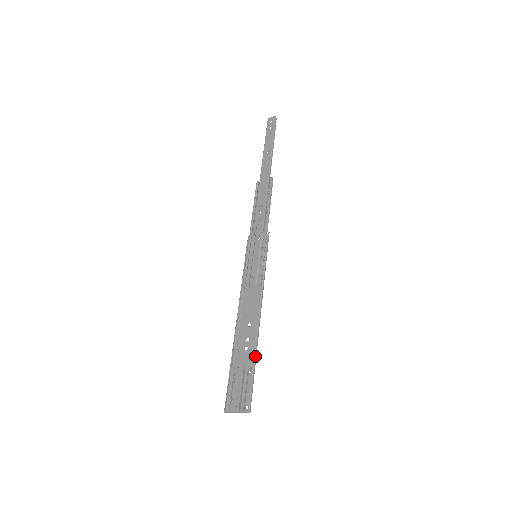
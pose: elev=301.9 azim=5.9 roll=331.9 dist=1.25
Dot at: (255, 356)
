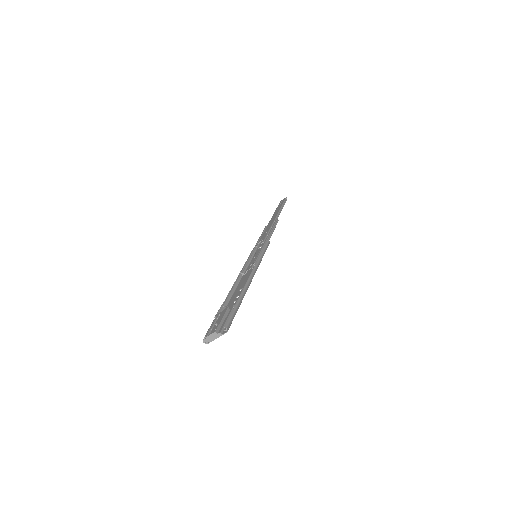
Dot at: (240, 297)
